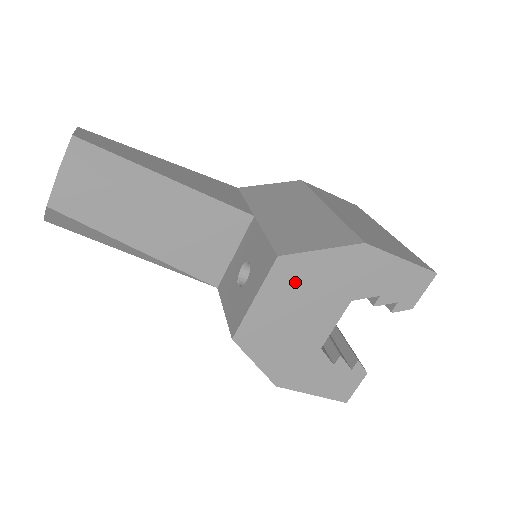
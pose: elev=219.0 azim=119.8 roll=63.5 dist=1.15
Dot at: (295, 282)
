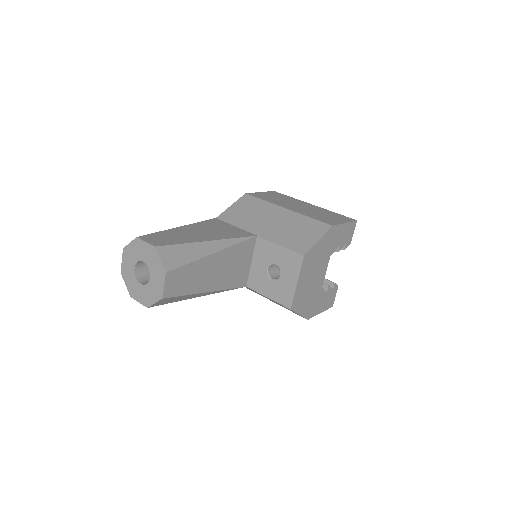
Dot at: (311, 263)
